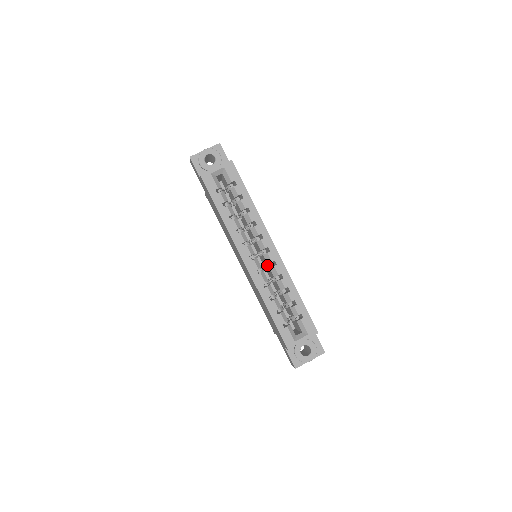
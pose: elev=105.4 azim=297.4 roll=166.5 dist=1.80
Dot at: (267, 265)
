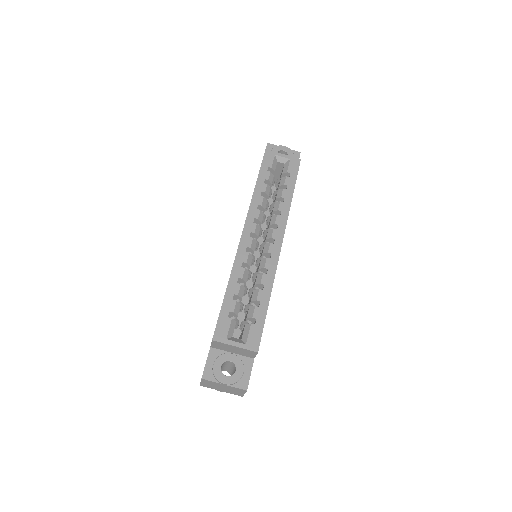
Dot at: occluded
